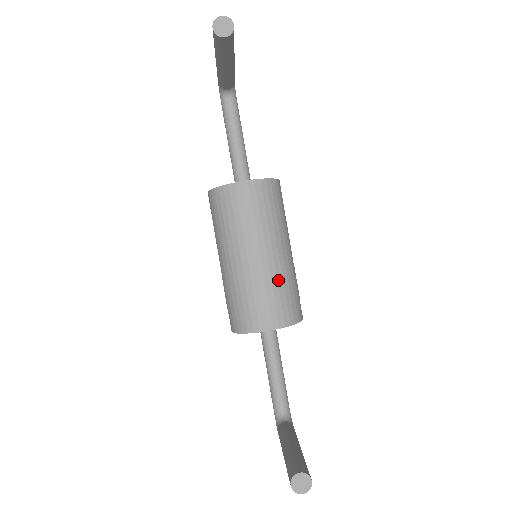
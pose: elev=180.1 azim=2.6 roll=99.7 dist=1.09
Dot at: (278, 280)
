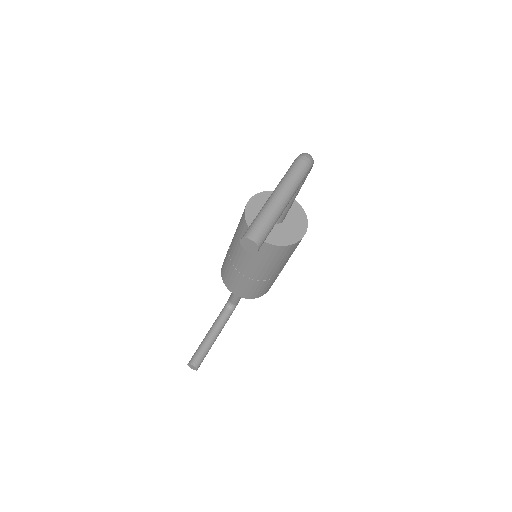
Dot at: (254, 284)
